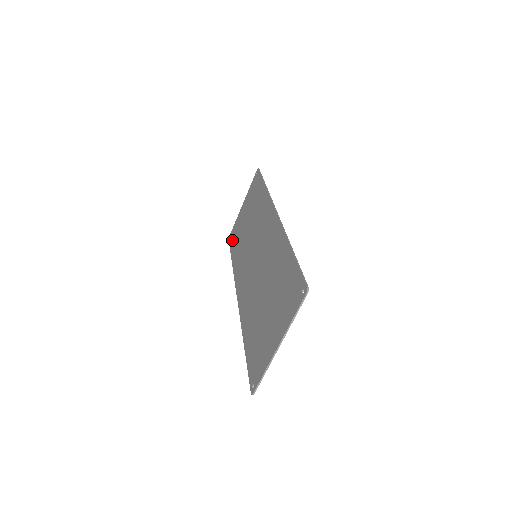
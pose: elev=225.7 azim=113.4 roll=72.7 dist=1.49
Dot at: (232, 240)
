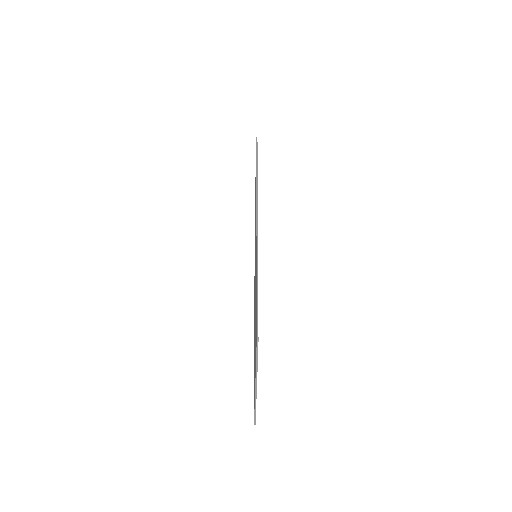
Dot at: occluded
